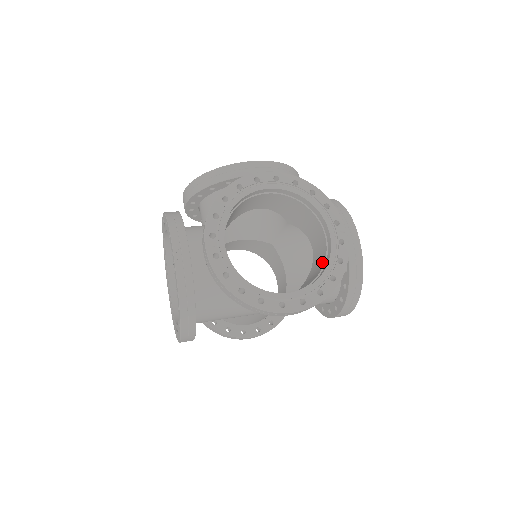
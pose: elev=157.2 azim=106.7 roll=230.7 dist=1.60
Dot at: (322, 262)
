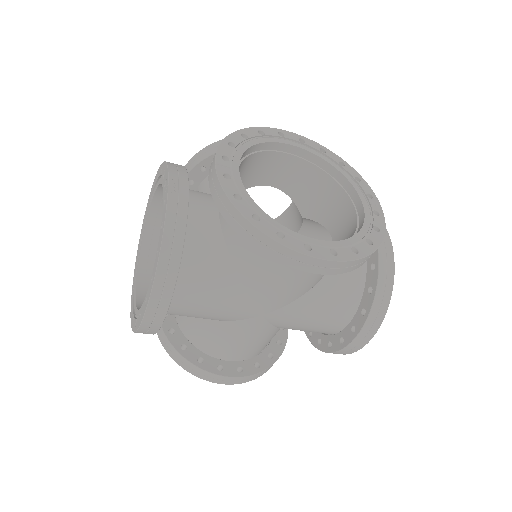
Dot at: (351, 234)
